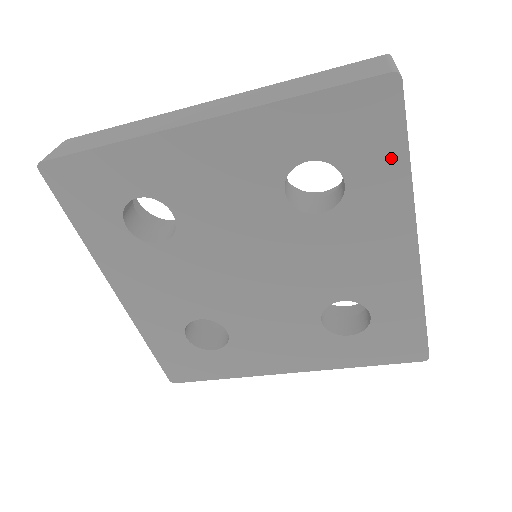
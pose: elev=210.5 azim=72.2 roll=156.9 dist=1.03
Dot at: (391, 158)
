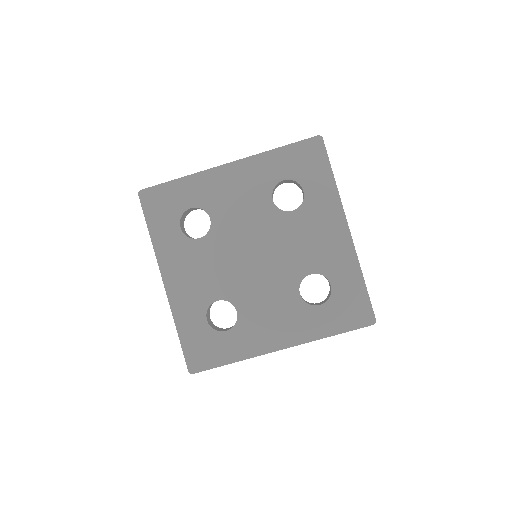
Dot at: (325, 176)
